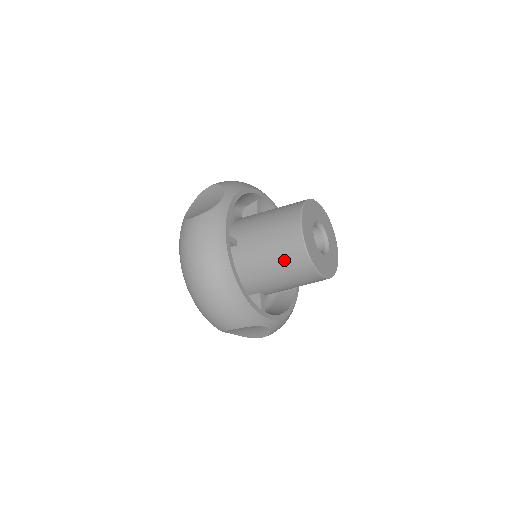
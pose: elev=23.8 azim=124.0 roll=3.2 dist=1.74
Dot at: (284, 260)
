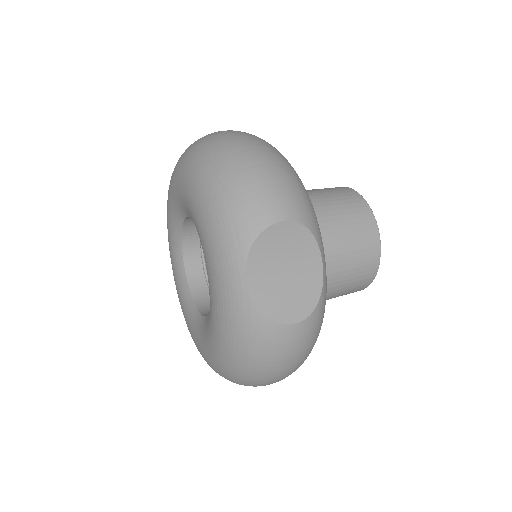
Dot at: occluded
